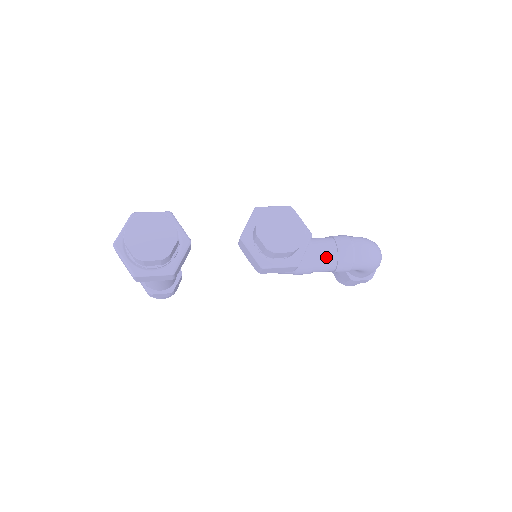
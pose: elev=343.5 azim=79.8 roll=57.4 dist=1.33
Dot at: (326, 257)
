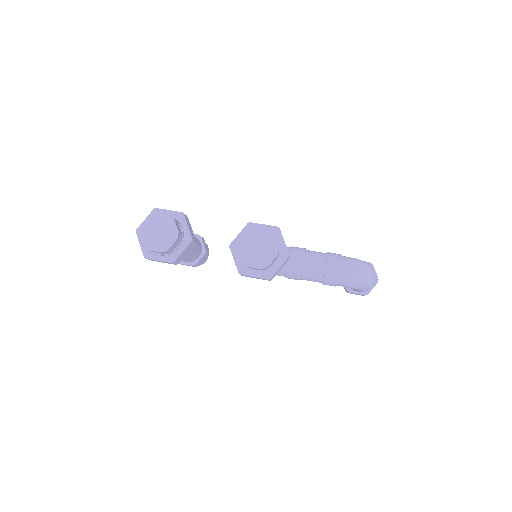
Dot at: (314, 271)
